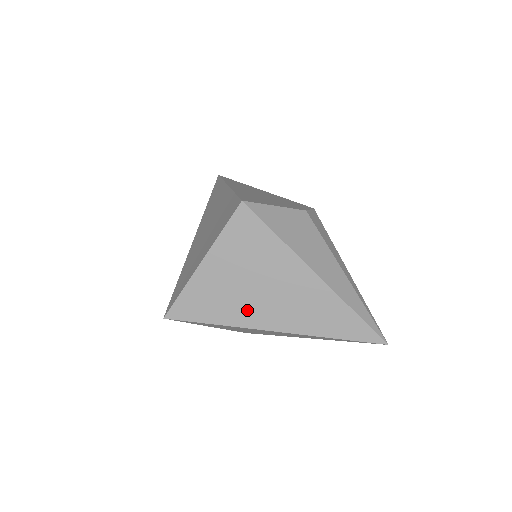
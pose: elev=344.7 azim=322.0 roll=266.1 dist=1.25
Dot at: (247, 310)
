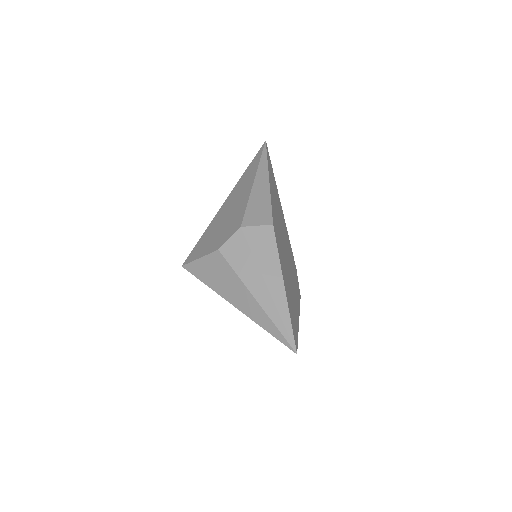
Dot at: occluded
